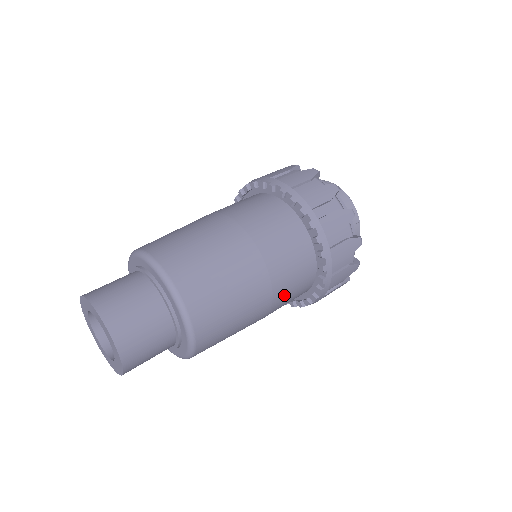
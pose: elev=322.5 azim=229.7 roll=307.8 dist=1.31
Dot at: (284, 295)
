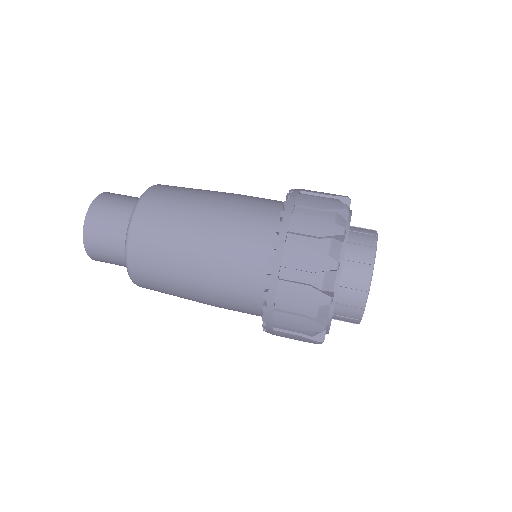
Dot at: (226, 294)
